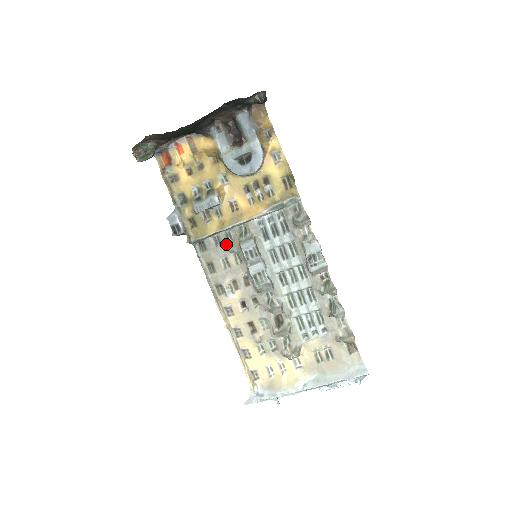
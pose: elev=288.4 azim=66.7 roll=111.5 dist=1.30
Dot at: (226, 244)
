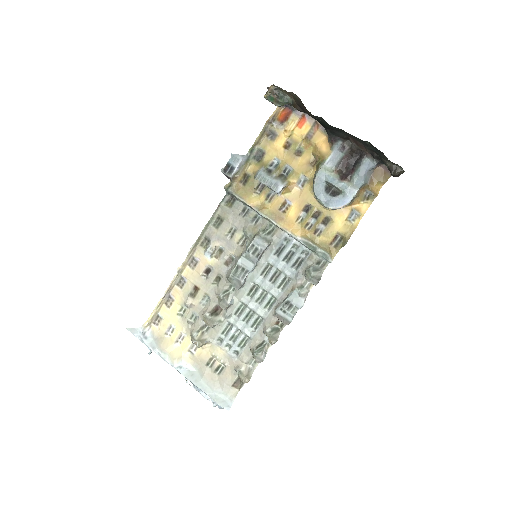
Dot at: (248, 222)
